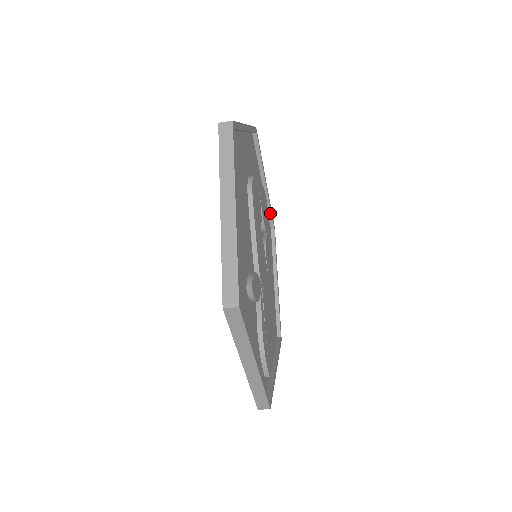
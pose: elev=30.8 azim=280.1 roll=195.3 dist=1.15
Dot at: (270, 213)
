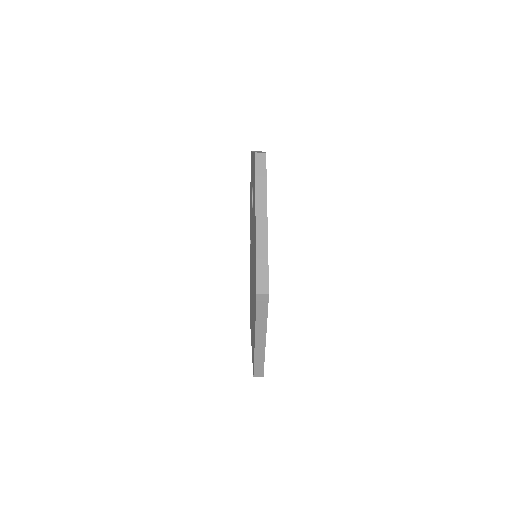
Dot at: occluded
